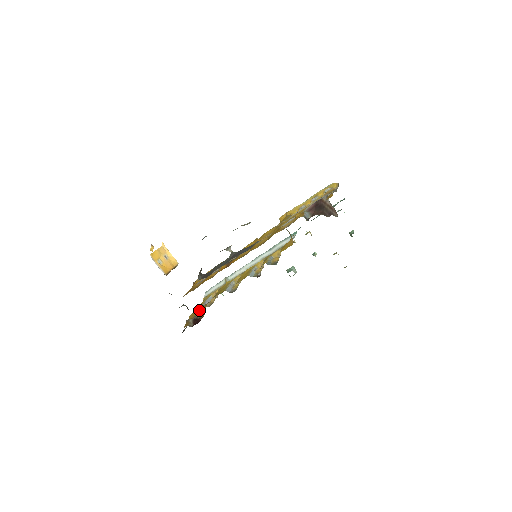
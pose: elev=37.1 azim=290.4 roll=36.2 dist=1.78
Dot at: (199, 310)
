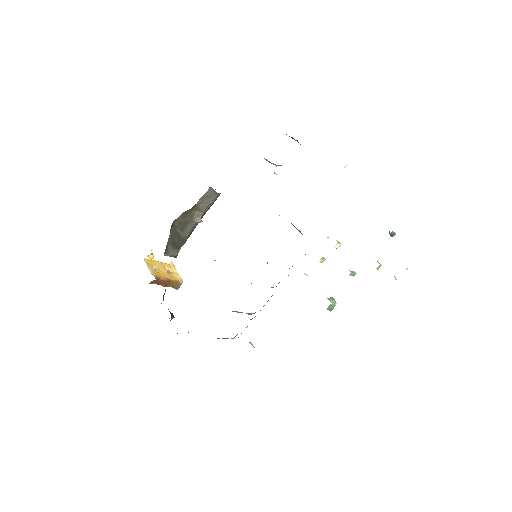
Dot at: occluded
